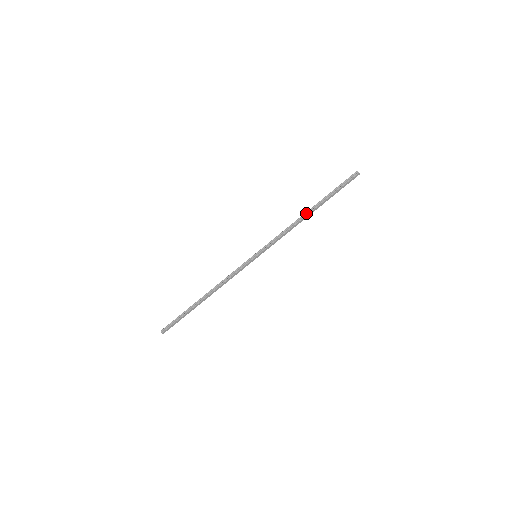
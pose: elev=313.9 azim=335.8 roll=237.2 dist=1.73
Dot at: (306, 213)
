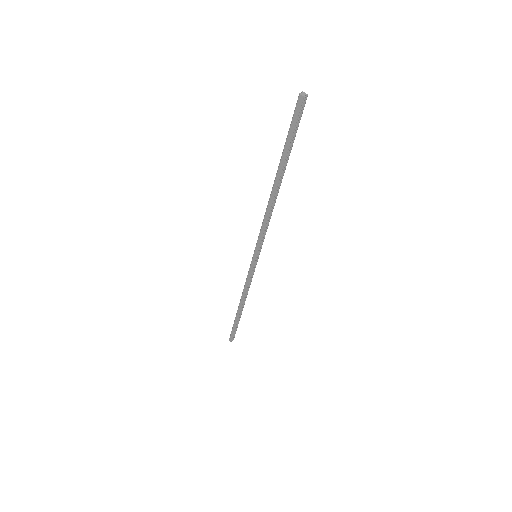
Dot at: (274, 187)
